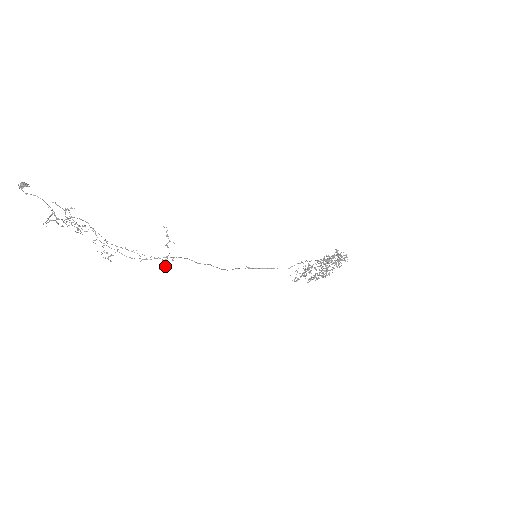
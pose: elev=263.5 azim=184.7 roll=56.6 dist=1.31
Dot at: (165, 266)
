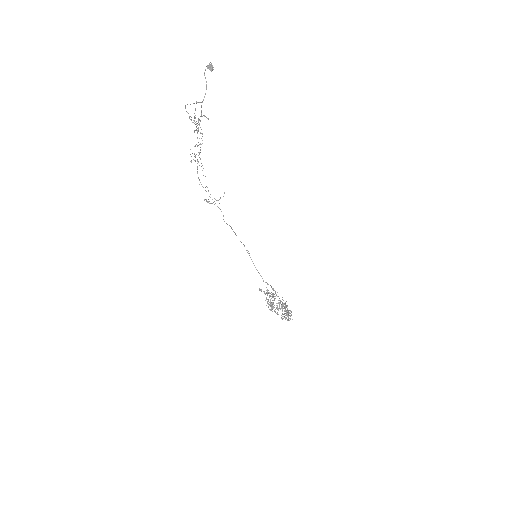
Dot at: occluded
